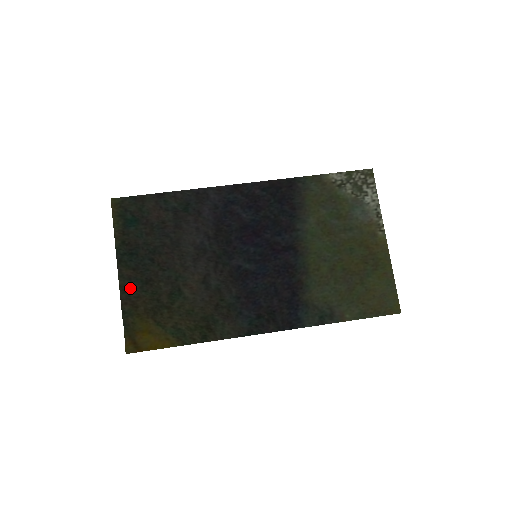
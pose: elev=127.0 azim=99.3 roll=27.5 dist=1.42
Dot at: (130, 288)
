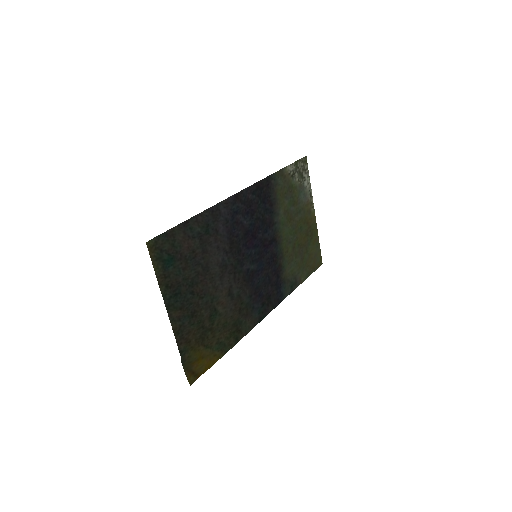
Dot at: (181, 328)
